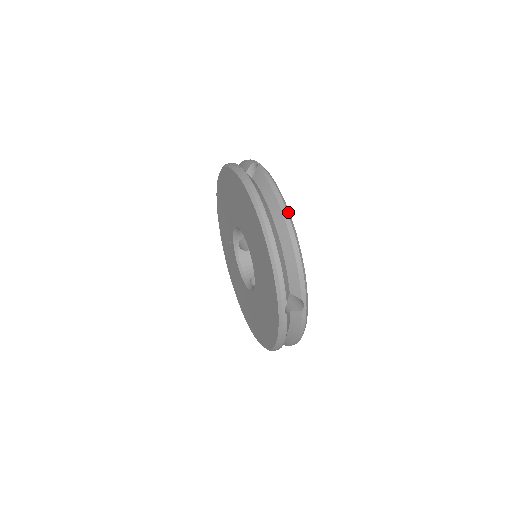
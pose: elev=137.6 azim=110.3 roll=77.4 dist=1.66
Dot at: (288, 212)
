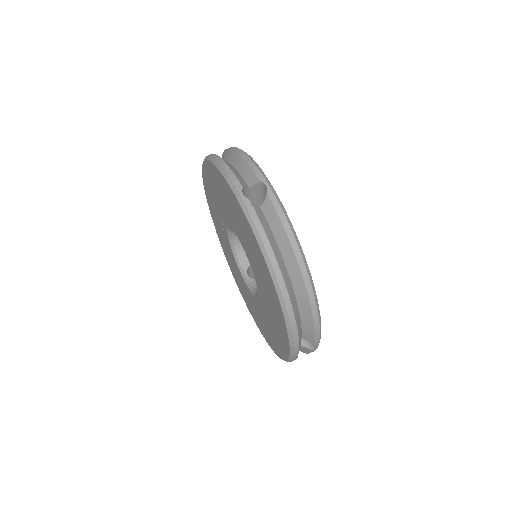
Dot at: (308, 270)
